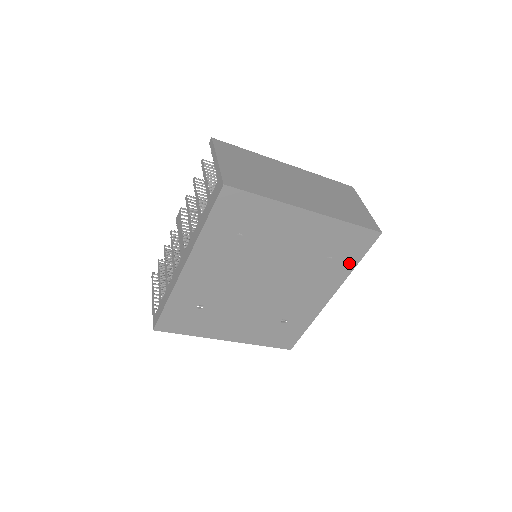
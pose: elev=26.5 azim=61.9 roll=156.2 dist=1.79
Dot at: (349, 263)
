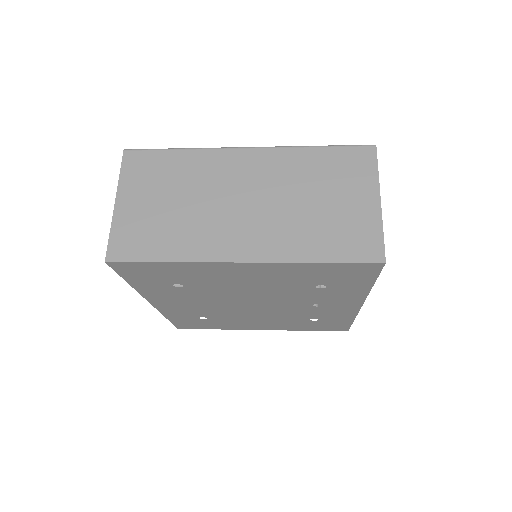
Dot at: (358, 286)
